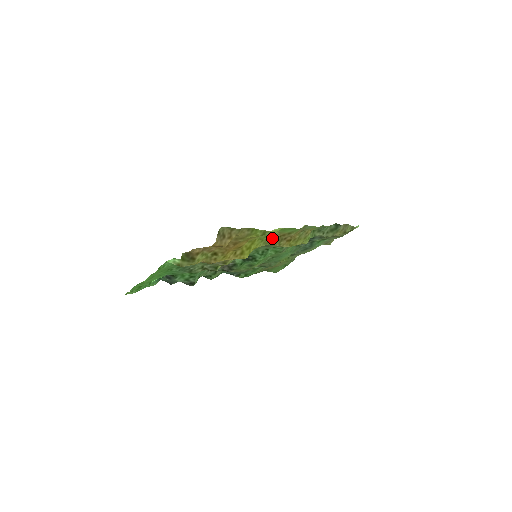
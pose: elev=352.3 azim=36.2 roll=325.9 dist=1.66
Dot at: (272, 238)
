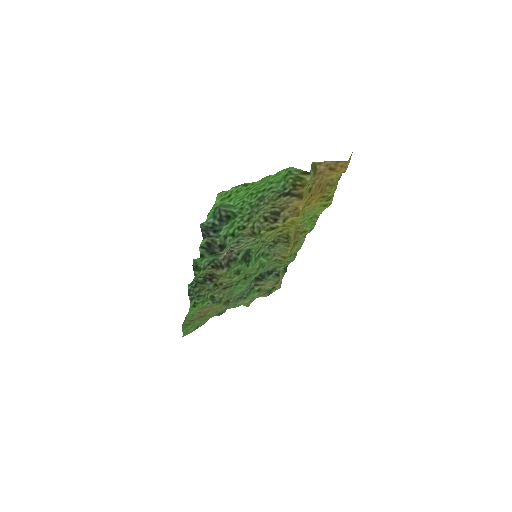
Dot at: occluded
